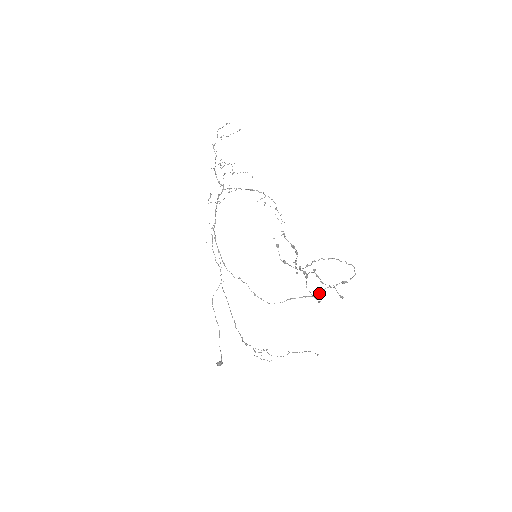
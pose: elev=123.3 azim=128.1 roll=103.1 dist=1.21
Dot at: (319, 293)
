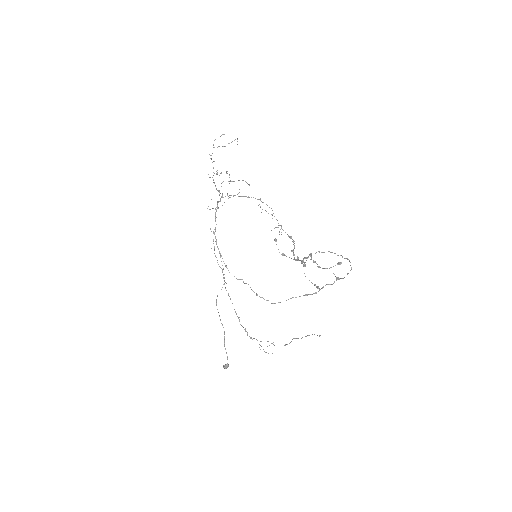
Dot at: (318, 291)
